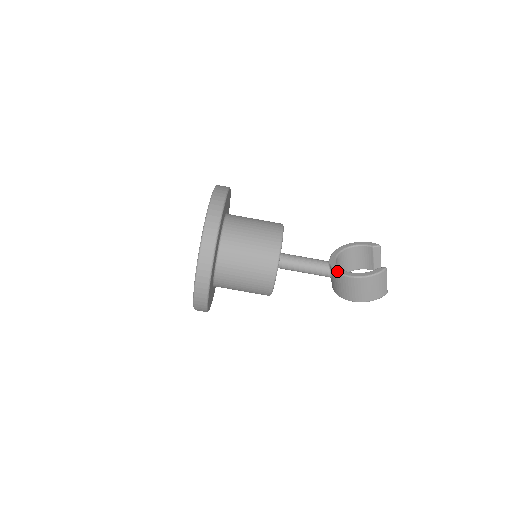
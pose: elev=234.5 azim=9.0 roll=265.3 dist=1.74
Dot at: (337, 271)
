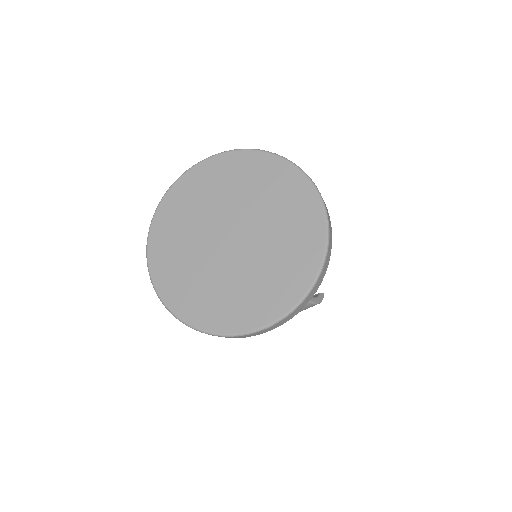
Dot at: occluded
